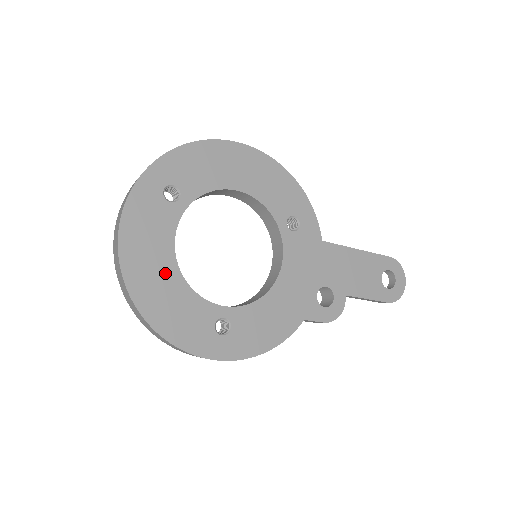
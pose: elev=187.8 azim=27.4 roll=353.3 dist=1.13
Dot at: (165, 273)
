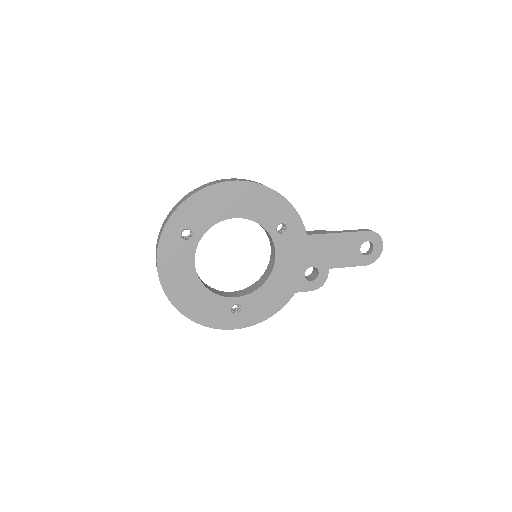
Dot at: (192, 287)
